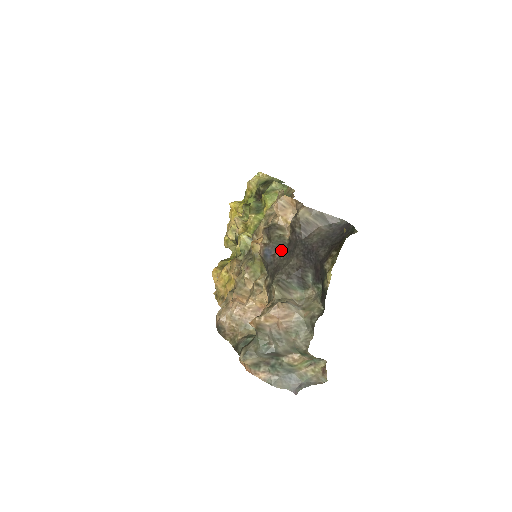
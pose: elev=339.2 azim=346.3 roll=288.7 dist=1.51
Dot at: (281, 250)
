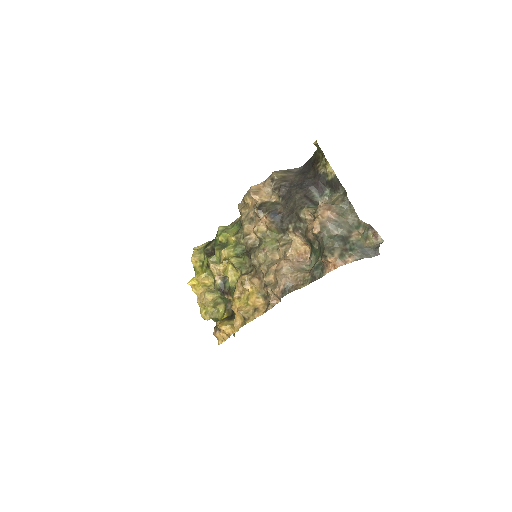
Dot at: (281, 208)
